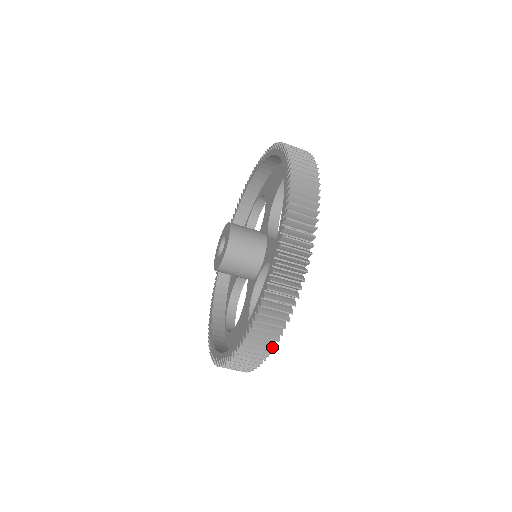
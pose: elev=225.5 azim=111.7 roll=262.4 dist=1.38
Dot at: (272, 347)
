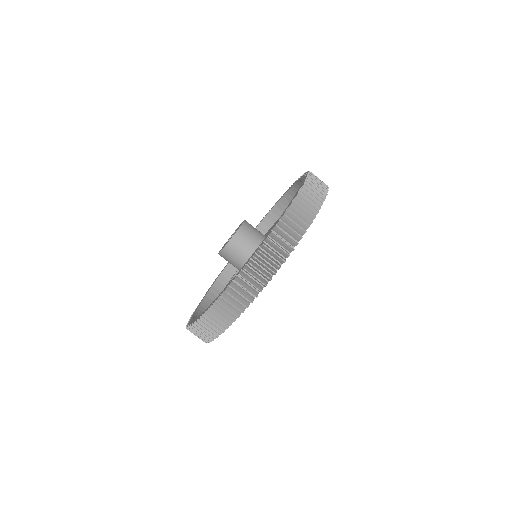
Dot at: (289, 254)
